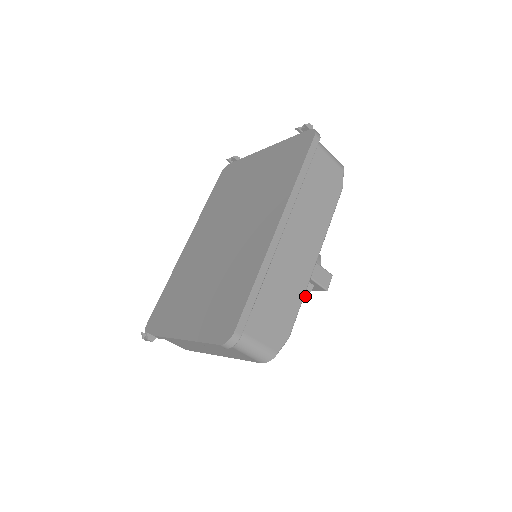
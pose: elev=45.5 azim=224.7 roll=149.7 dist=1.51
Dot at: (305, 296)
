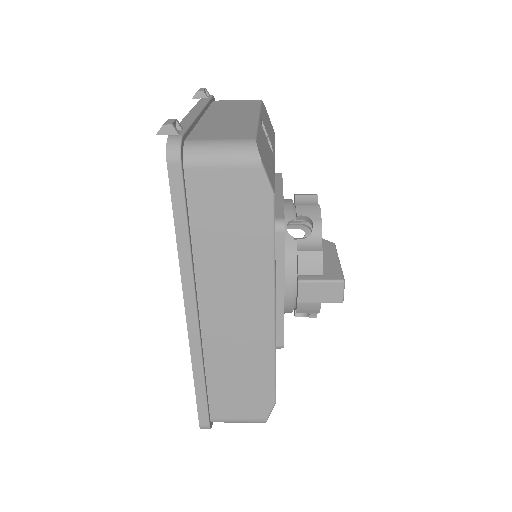
Dot at: (317, 311)
